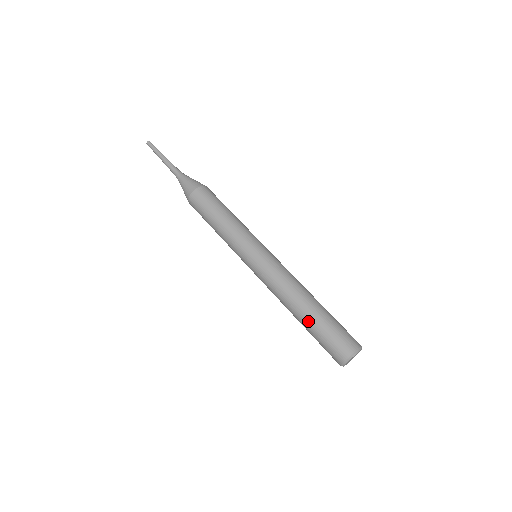
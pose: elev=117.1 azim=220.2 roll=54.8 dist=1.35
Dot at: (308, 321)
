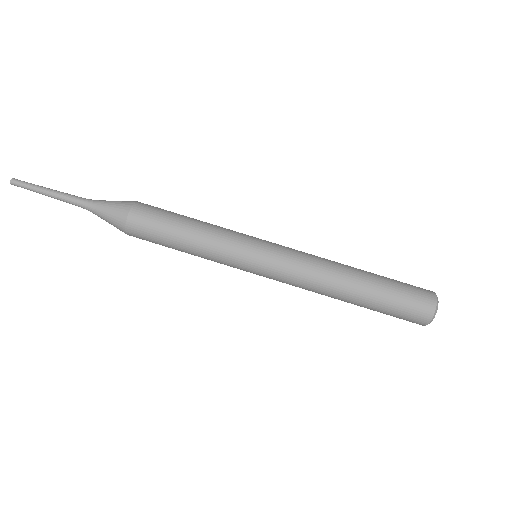
Dot at: (365, 304)
